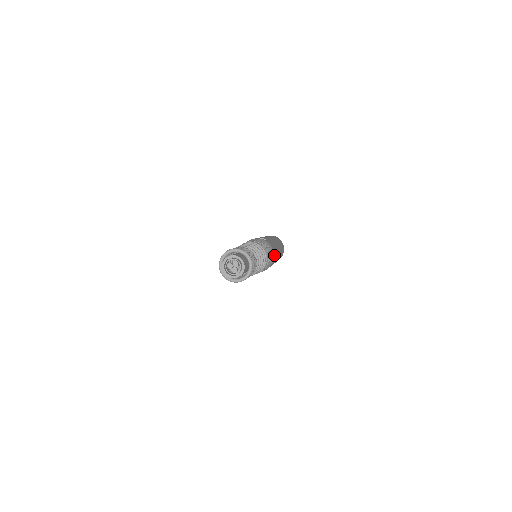
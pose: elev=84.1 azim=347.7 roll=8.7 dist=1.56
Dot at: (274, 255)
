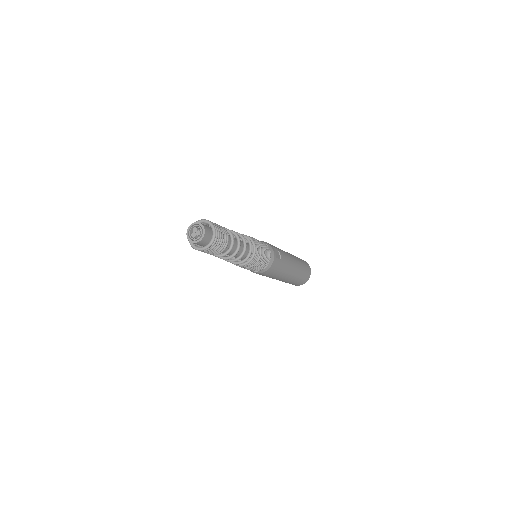
Dot at: (268, 271)
